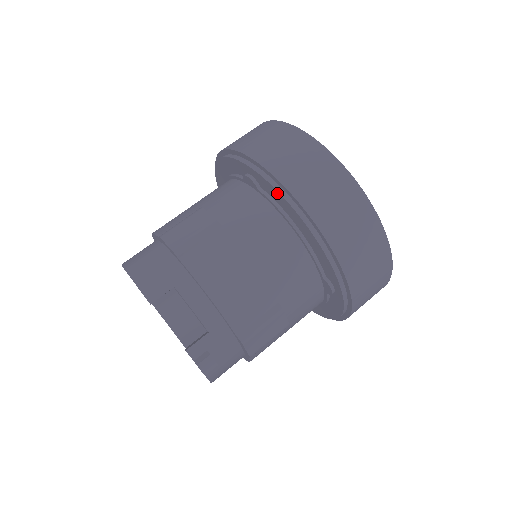
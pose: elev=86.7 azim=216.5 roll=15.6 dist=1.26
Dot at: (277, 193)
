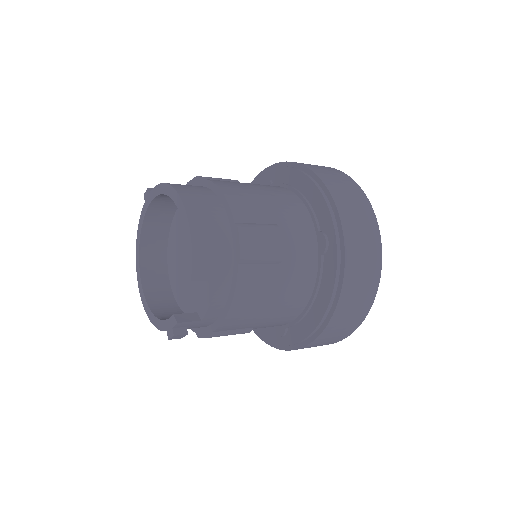
Dot at: (332, 282)
